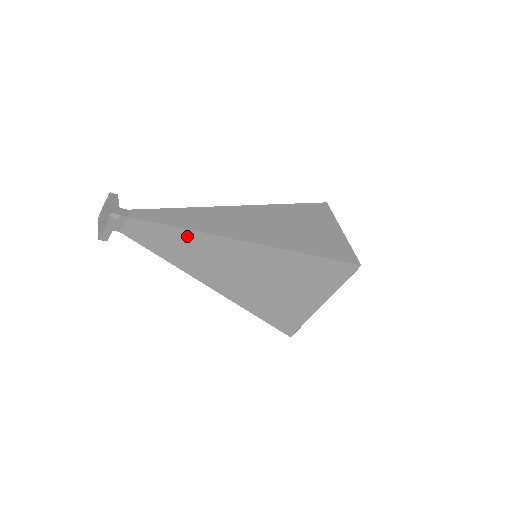
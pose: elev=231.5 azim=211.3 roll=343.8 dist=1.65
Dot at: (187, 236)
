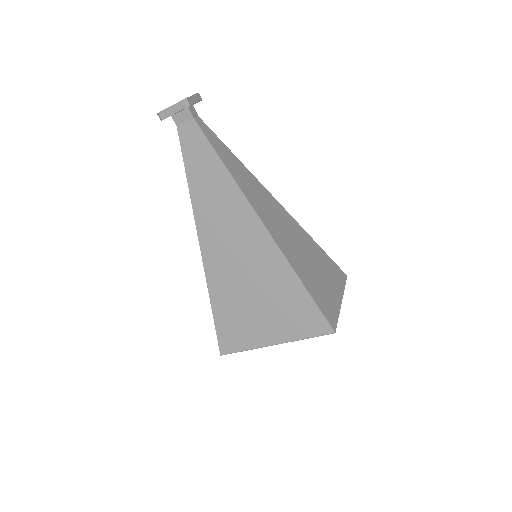
Dot at: (222, 175)
